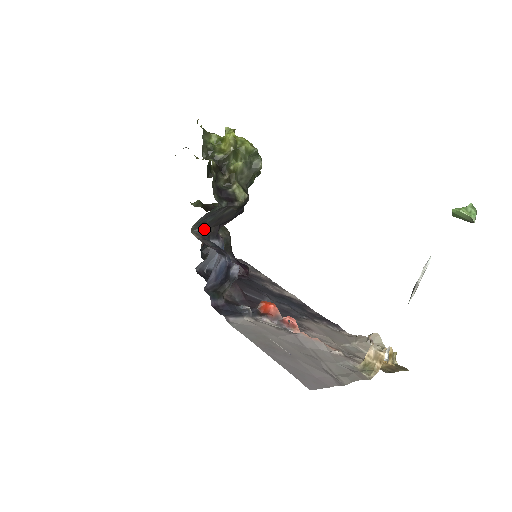
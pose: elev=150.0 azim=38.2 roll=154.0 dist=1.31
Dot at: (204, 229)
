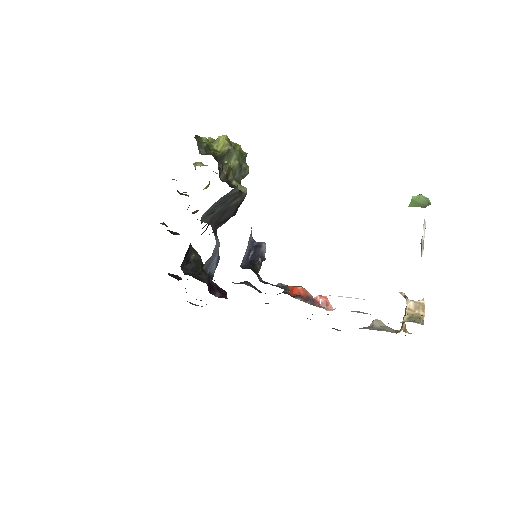
Dot at: (210, 222)
